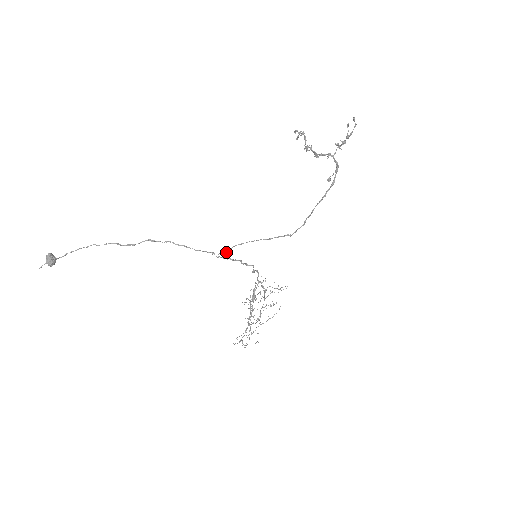
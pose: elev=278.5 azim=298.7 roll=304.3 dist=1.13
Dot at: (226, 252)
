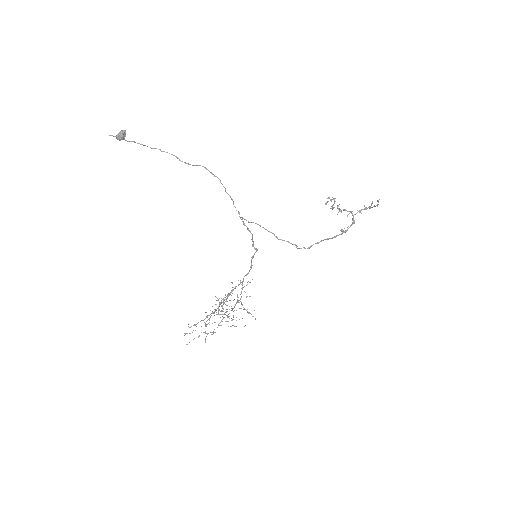
Dot at: occluded
